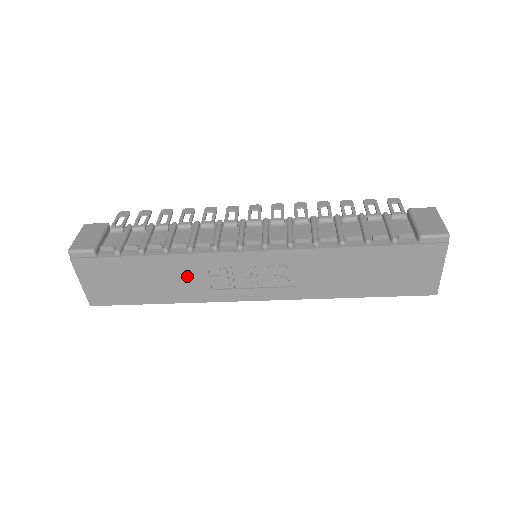
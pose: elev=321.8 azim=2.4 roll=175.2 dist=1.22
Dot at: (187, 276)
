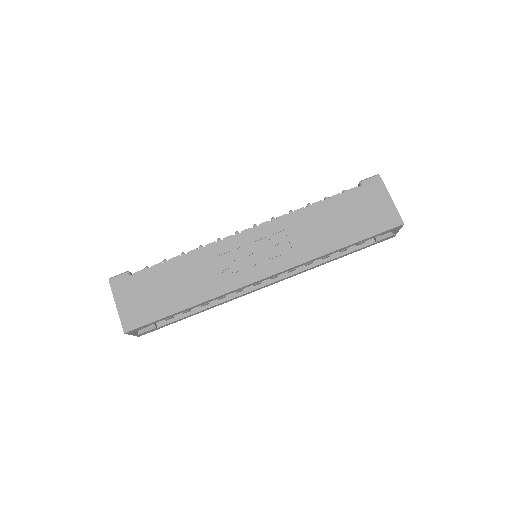
Dot at: (202, 271)
